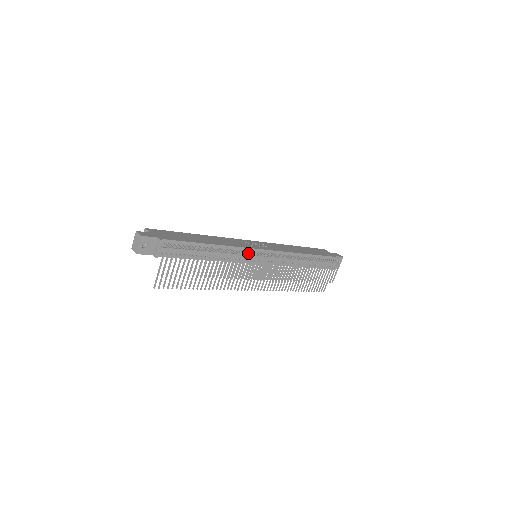
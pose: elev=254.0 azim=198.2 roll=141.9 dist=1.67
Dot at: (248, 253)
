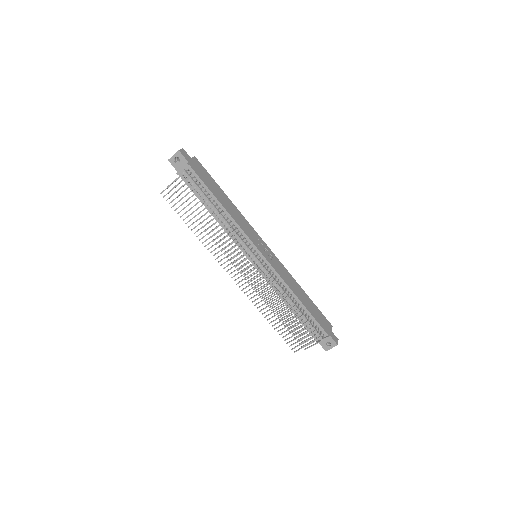
Dot at: (243, 239)
